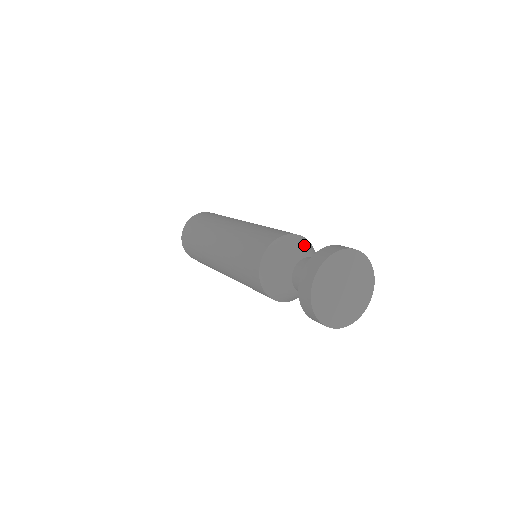
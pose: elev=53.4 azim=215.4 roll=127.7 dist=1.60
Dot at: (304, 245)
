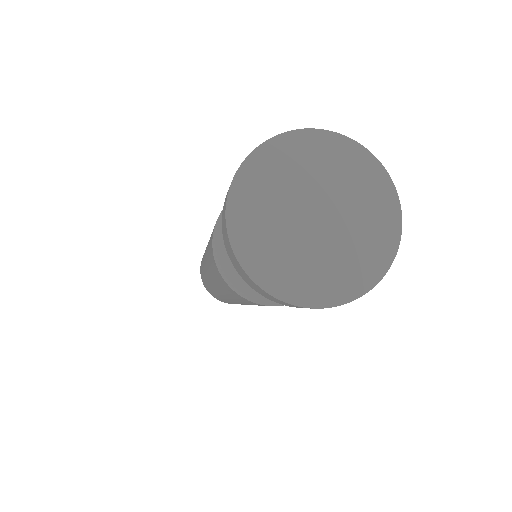
Dot at: occluded
